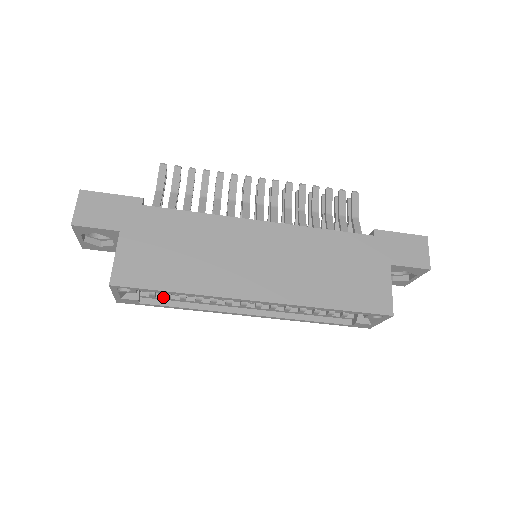
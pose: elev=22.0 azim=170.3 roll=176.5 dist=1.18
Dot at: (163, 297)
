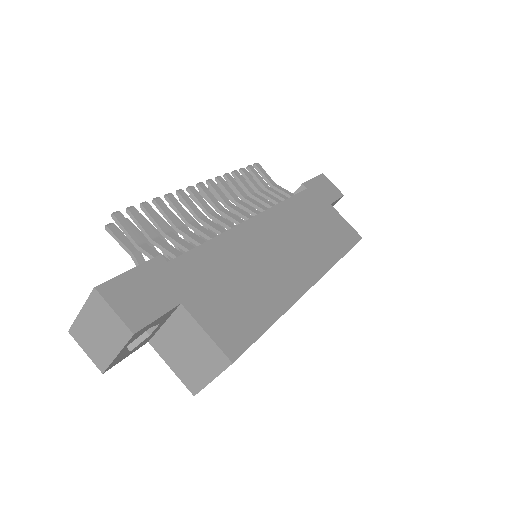
Dot at: occluded
